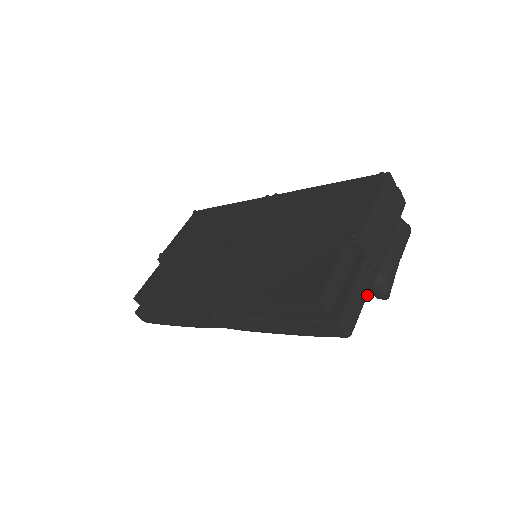
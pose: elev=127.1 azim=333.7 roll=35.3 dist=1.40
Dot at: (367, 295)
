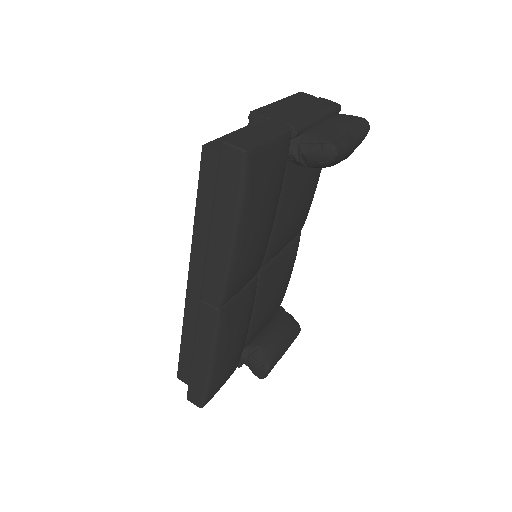
Dot at: (278, 136)
